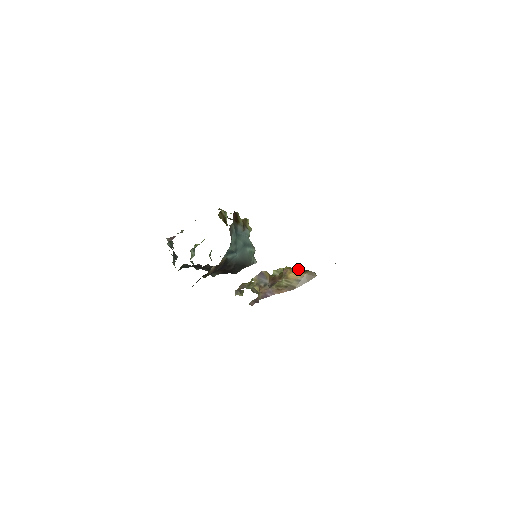
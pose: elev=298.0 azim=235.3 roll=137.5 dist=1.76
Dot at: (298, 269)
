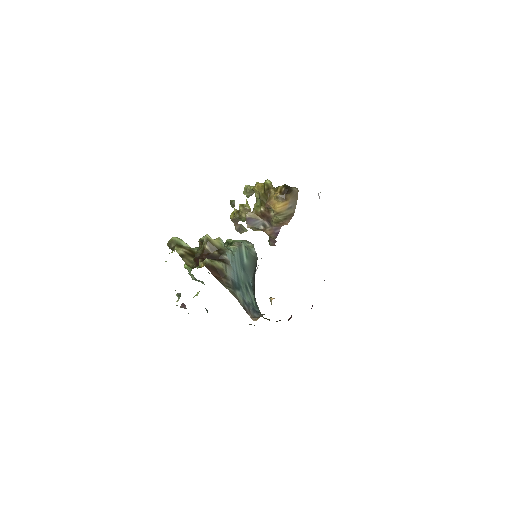
Dot at: (278, 200)
